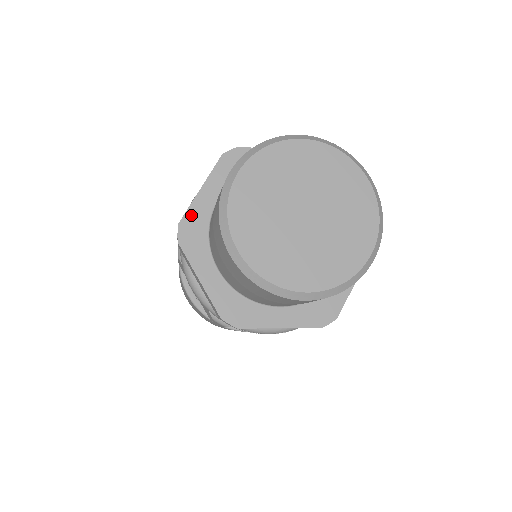
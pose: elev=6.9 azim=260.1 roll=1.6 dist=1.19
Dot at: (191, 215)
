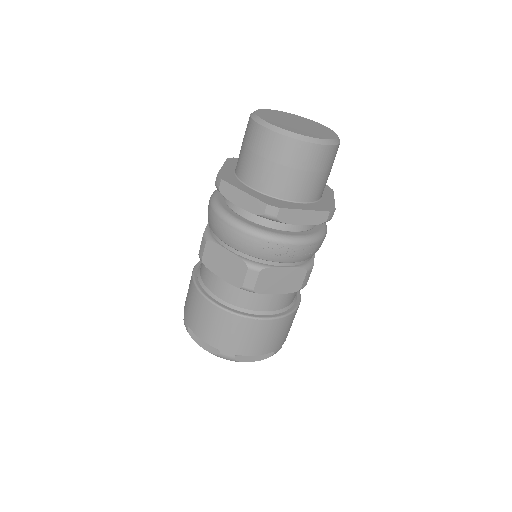
Dot at: (223, 172)
